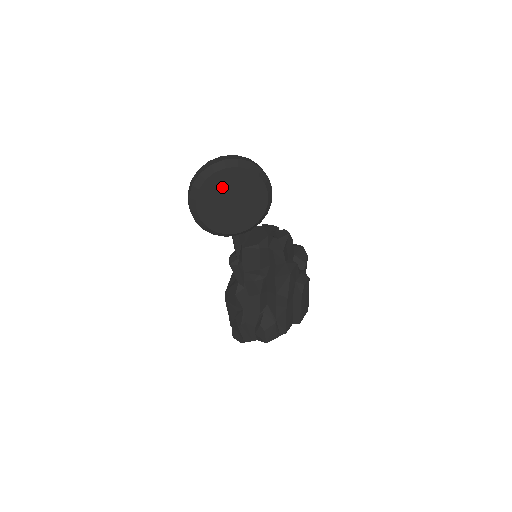
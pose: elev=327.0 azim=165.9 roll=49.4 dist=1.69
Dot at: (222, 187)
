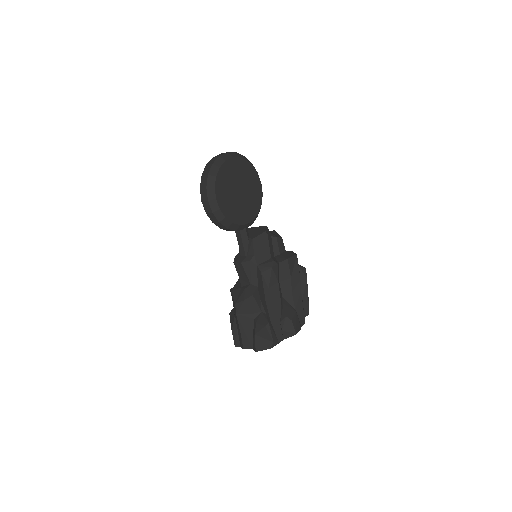
Dot at: (231, 176)
